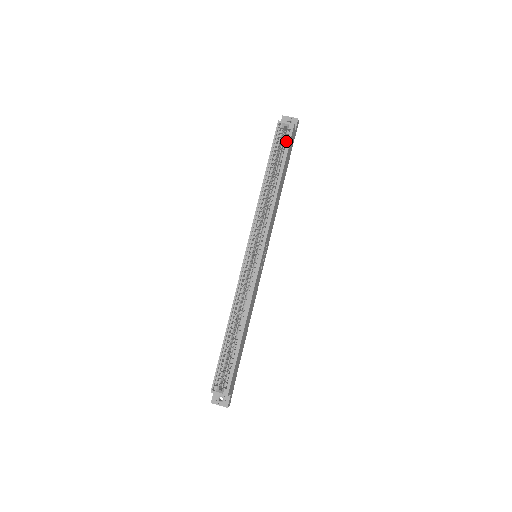
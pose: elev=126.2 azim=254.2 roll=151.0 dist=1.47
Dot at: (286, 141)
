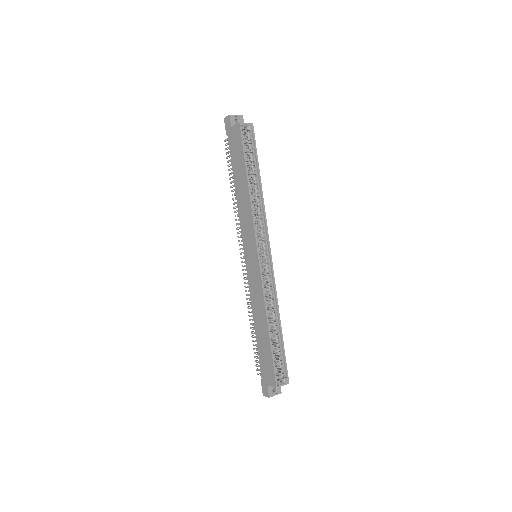
Dot at: (251, 142)
